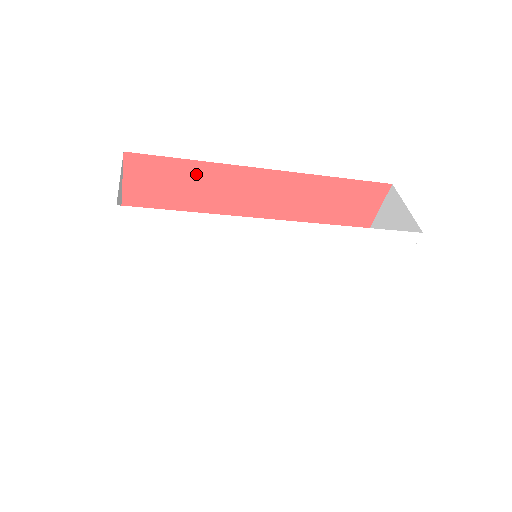
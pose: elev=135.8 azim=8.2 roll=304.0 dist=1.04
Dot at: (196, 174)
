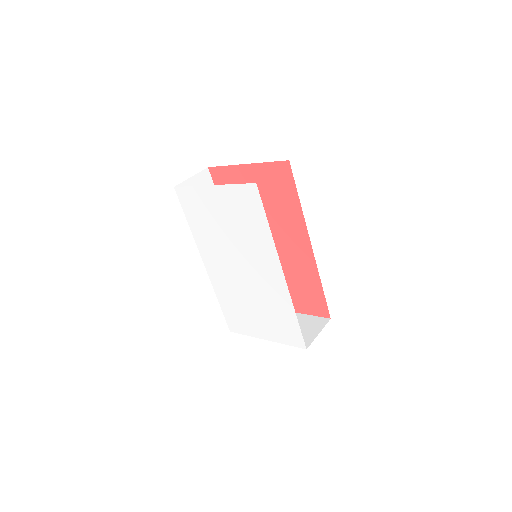
Dot at: (292, 205)
